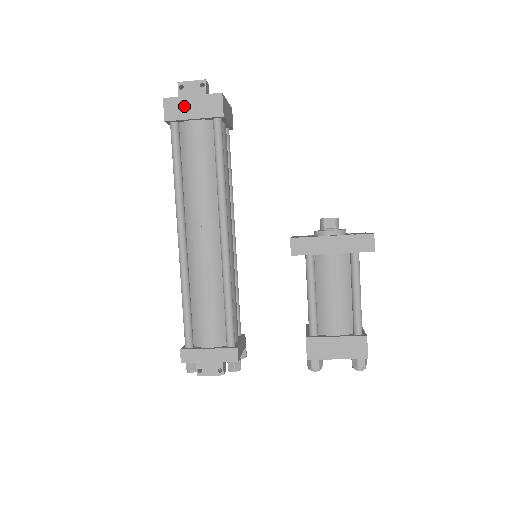
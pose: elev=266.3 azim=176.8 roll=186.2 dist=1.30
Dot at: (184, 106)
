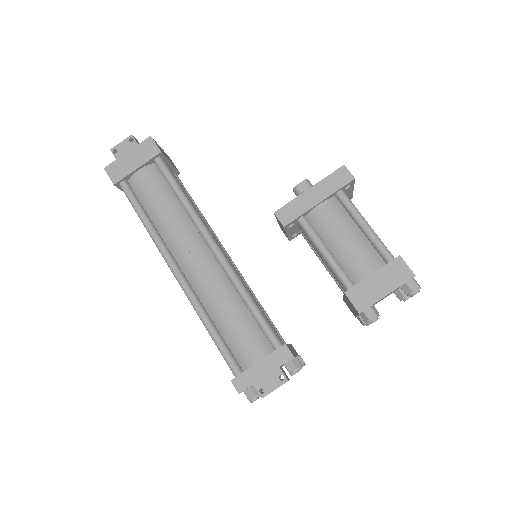
Dot at: (124, 164)
